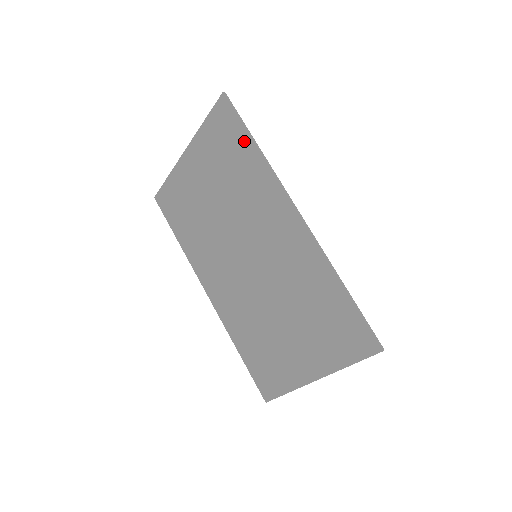
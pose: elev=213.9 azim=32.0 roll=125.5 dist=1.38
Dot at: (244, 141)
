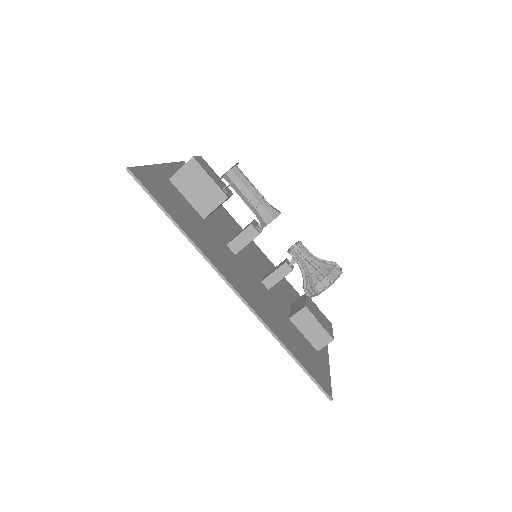
Dot at: occluded
